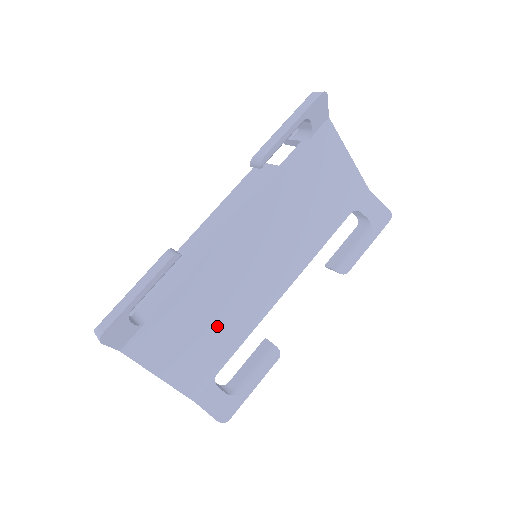
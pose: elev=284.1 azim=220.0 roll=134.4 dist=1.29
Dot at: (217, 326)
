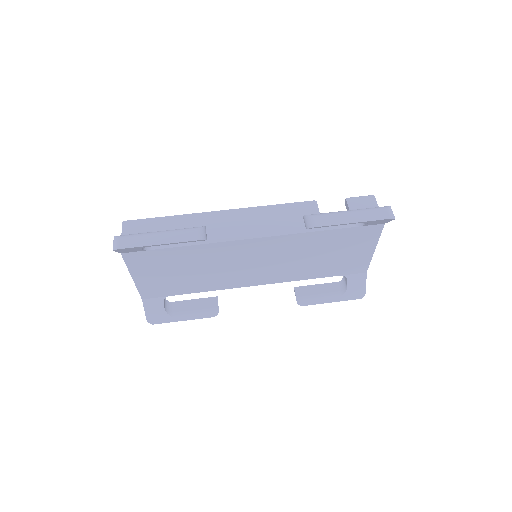
Dot at: (193, 276)
